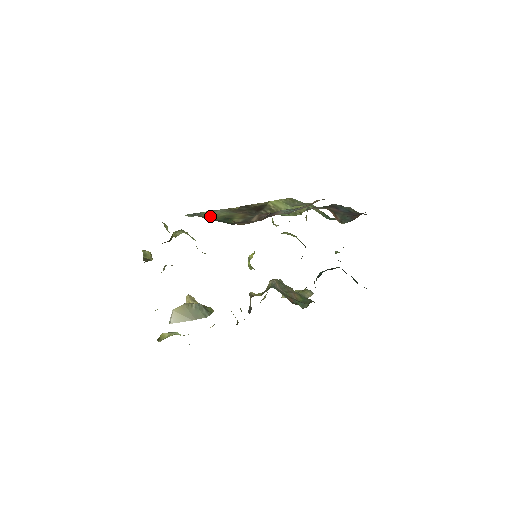
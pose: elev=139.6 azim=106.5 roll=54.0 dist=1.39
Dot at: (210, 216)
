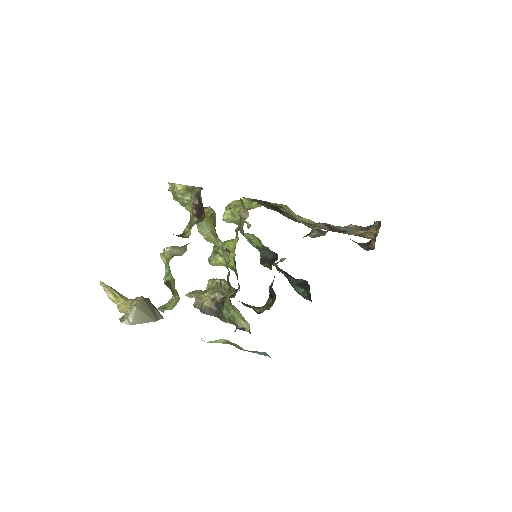
Dot at: (281, 209)
